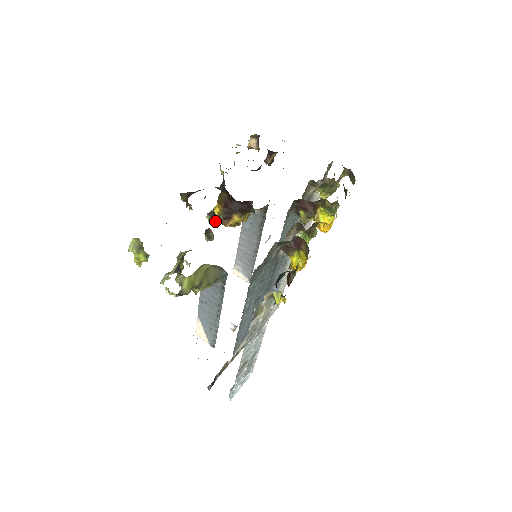
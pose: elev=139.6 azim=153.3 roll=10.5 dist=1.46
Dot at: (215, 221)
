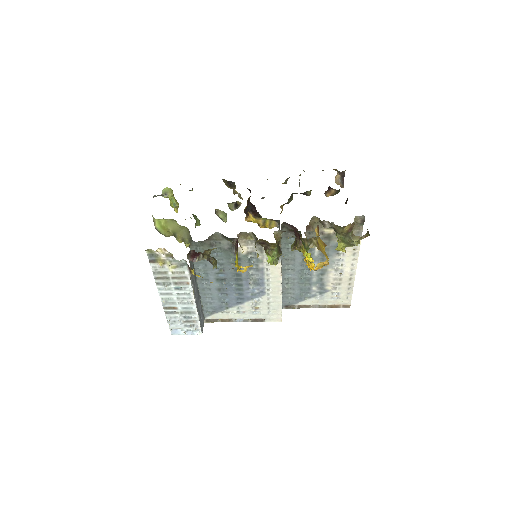
Dot at: (230, 208)
